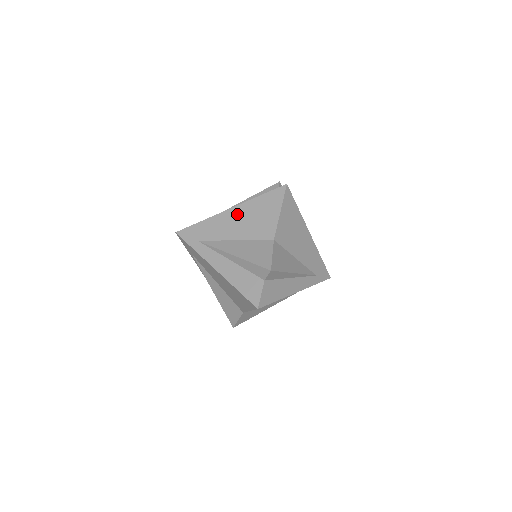
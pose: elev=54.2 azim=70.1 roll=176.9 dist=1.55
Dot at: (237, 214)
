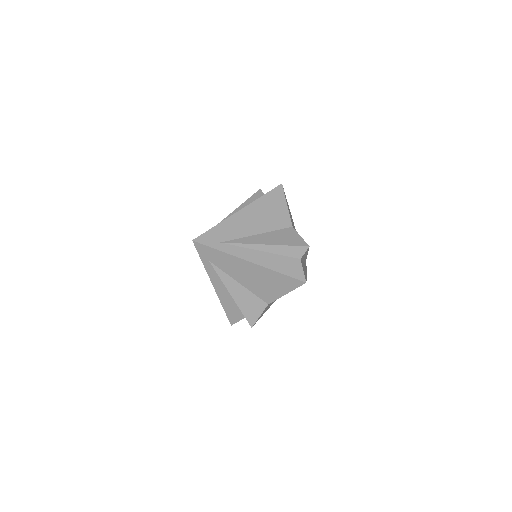
Dot at: (249, 213)
